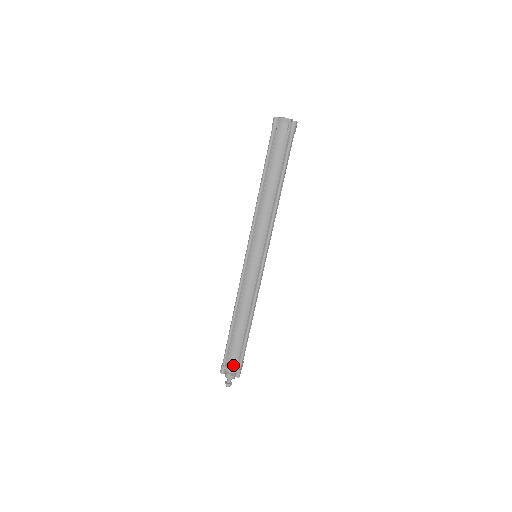
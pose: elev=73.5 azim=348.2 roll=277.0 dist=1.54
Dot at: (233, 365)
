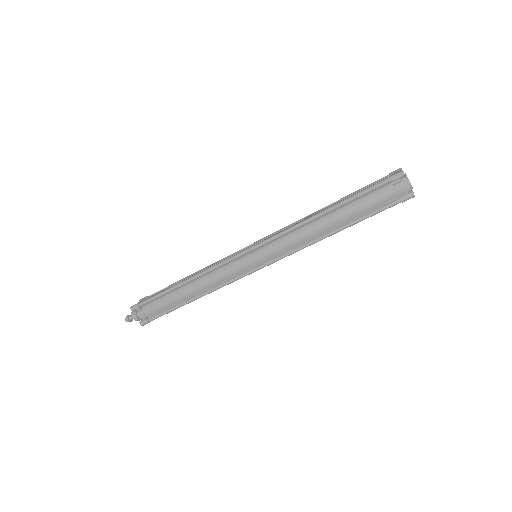
Dot at: (147, 313)
